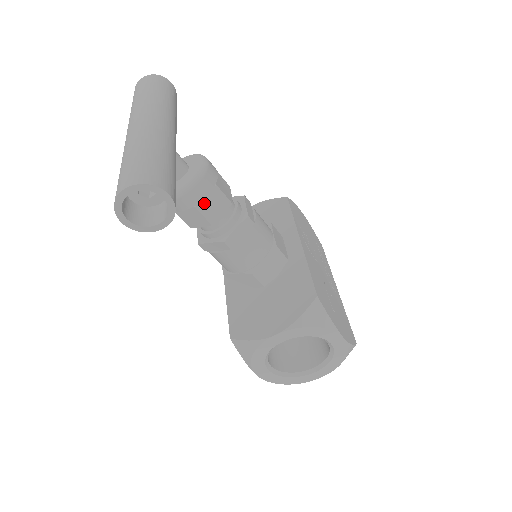
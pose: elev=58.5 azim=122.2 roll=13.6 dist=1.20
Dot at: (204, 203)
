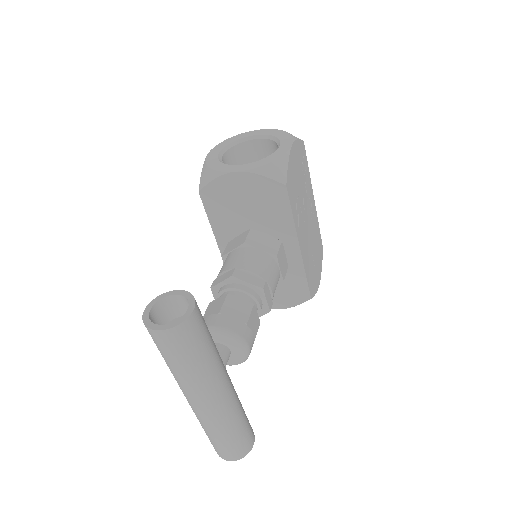
Dot at: occluded
